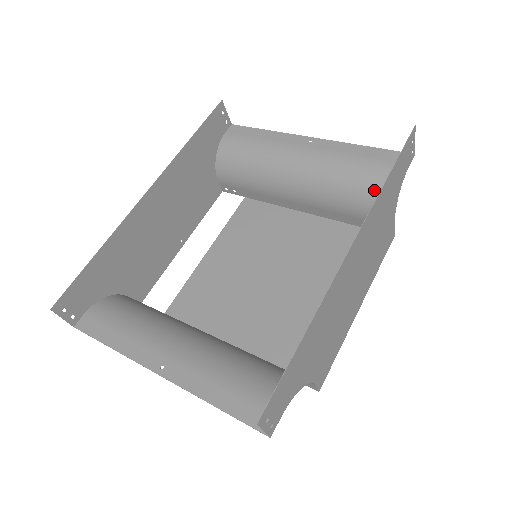
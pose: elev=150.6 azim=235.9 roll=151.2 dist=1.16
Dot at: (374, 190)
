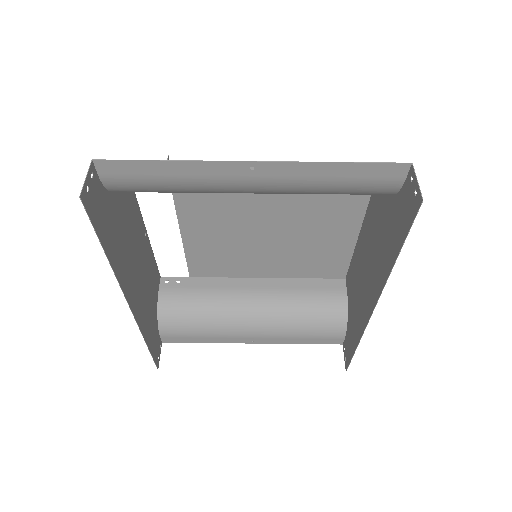
Dot at: occluded
